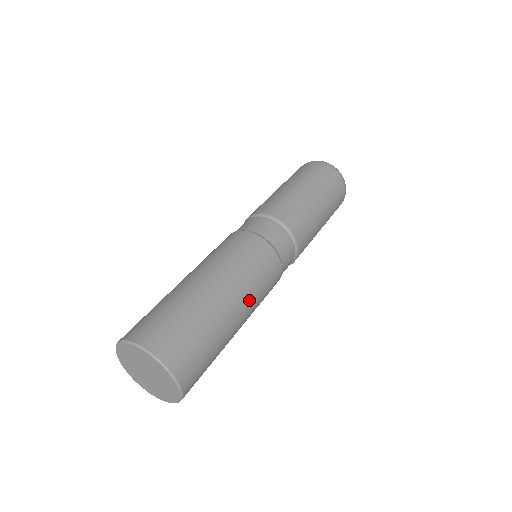
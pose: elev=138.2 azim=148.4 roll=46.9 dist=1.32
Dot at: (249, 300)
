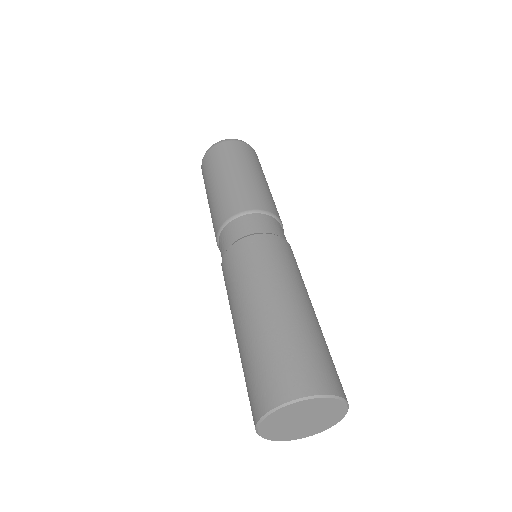
Dot at: (288, 283)
